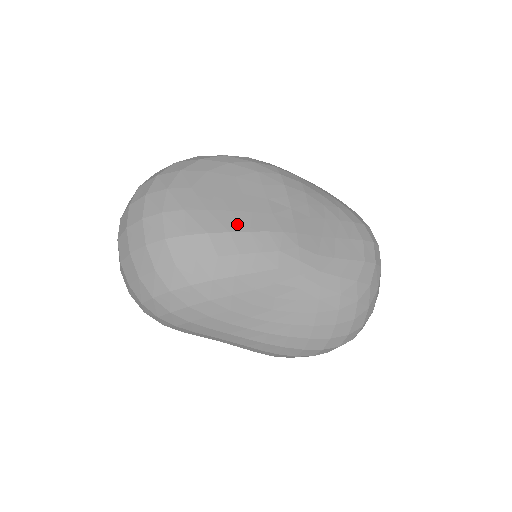
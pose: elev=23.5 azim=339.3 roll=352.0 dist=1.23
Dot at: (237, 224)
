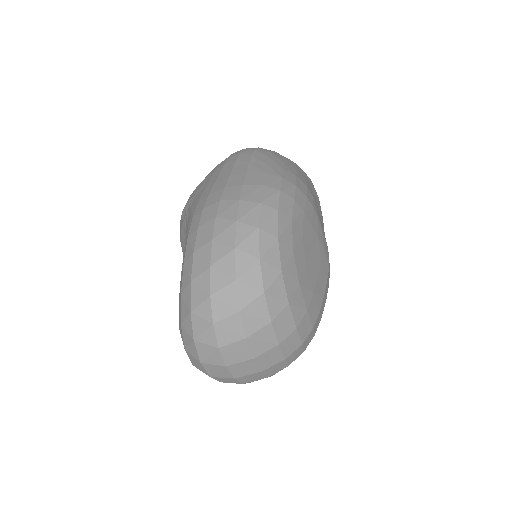
Dot at: (323, 284)
